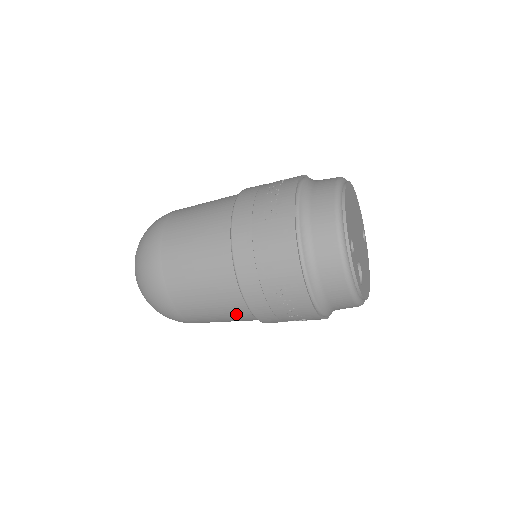
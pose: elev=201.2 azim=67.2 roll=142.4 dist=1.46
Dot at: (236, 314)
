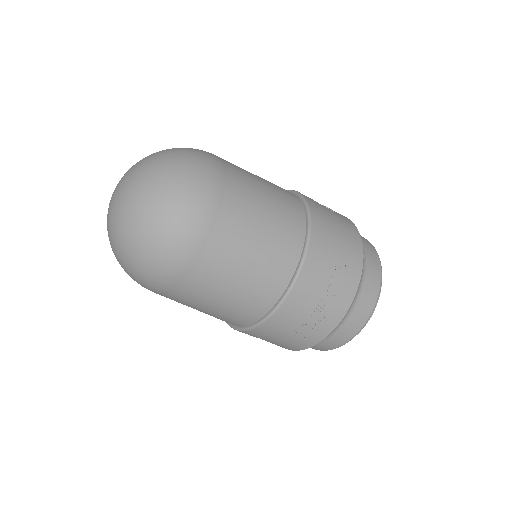
Dot at: (272, 273)
